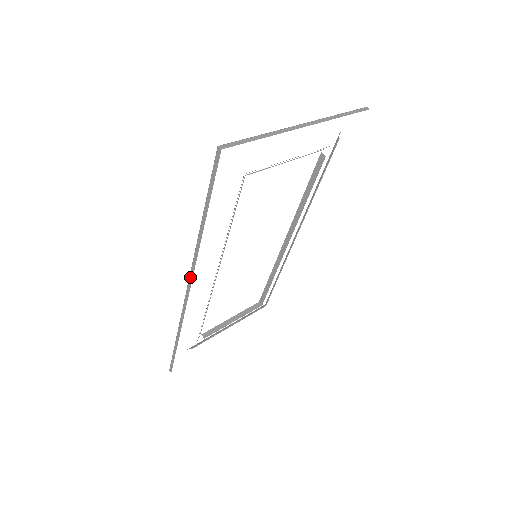
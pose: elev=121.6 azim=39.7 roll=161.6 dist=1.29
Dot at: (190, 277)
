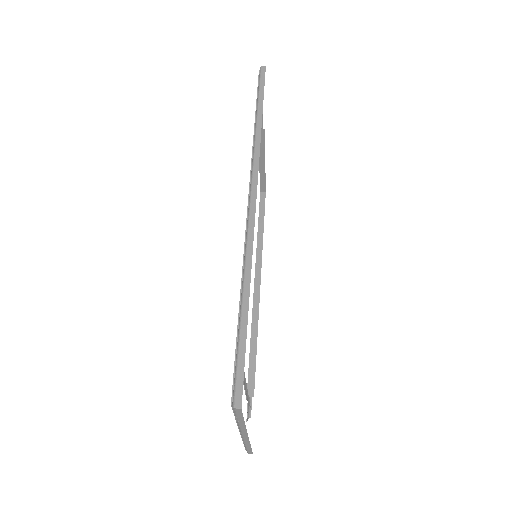
Dot at: (254, 178)
